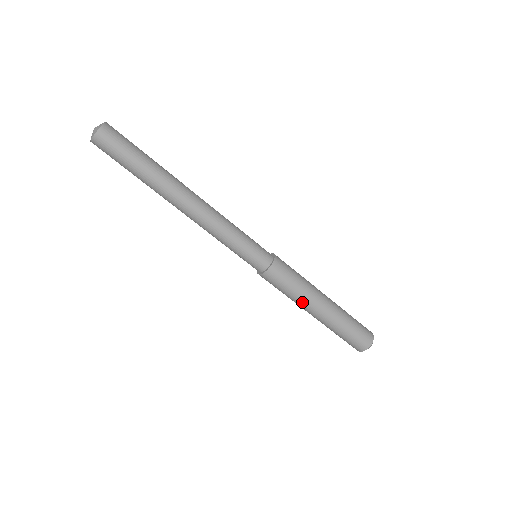
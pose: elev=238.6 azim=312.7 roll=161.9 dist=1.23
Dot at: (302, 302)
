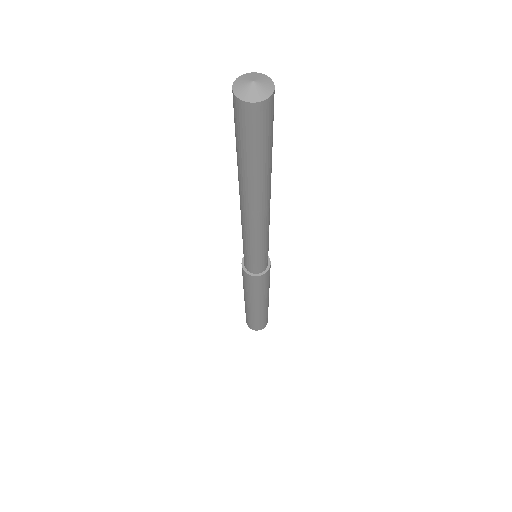
Dot at: (263, 297)
